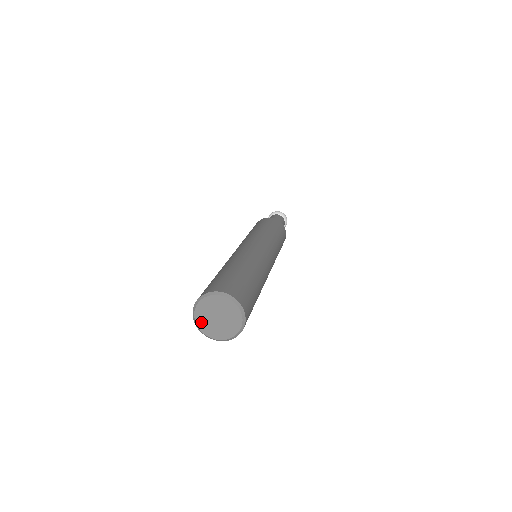
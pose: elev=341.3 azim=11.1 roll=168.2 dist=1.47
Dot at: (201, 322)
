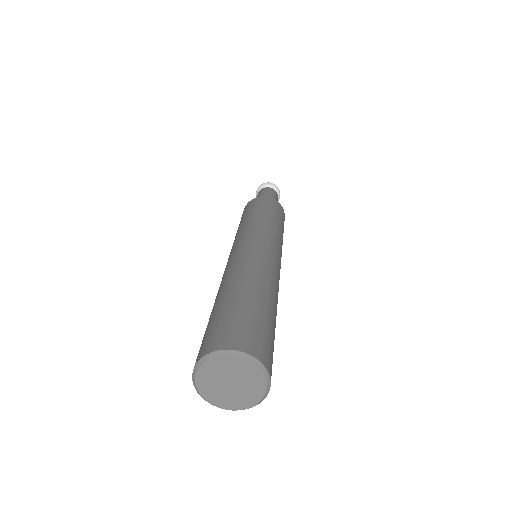
Dot at: (205, 374)
